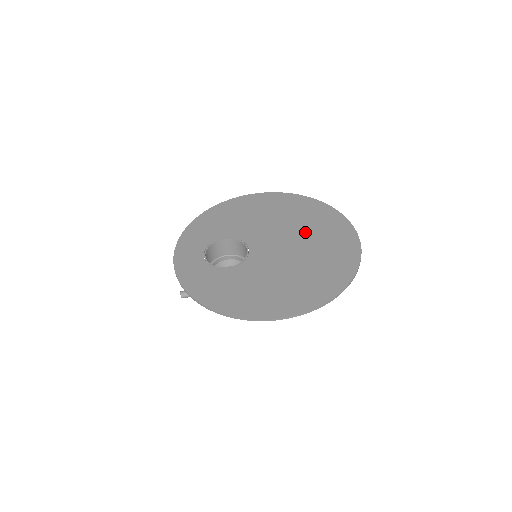
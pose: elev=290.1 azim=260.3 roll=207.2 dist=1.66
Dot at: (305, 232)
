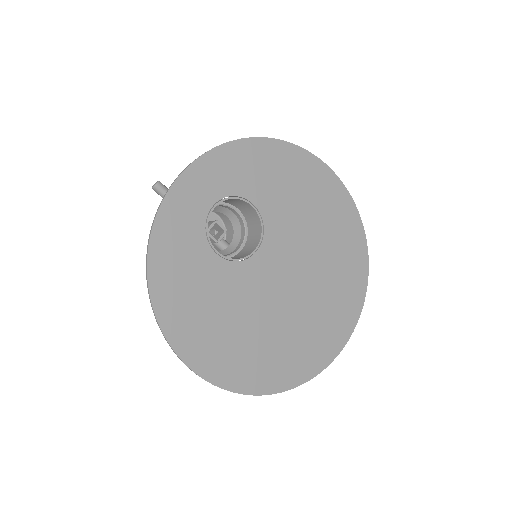
Dot at: (318, 289)
